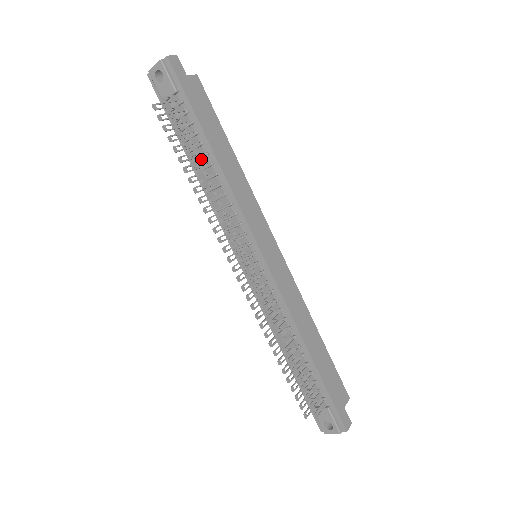
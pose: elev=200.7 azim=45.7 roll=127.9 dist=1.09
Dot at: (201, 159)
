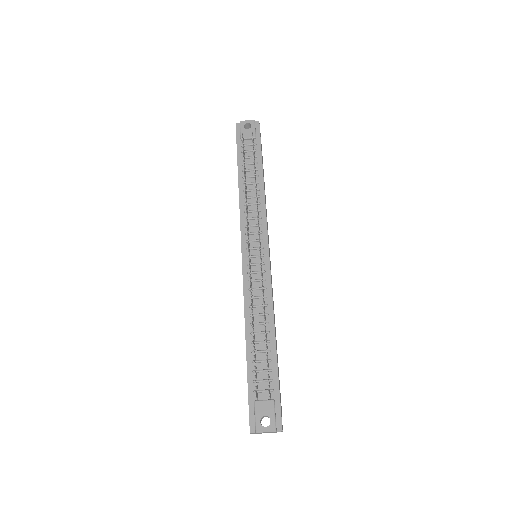
Dot at: (255, 174)
